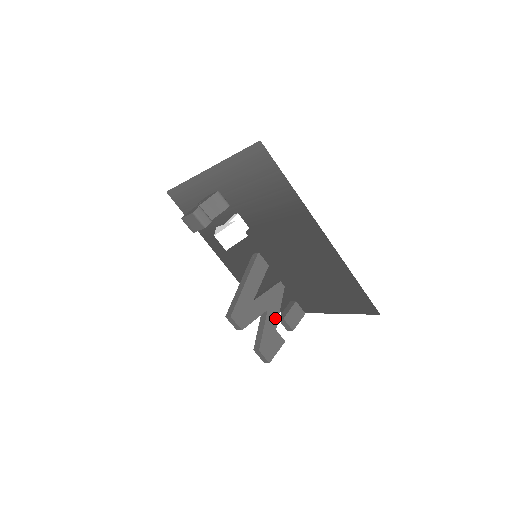
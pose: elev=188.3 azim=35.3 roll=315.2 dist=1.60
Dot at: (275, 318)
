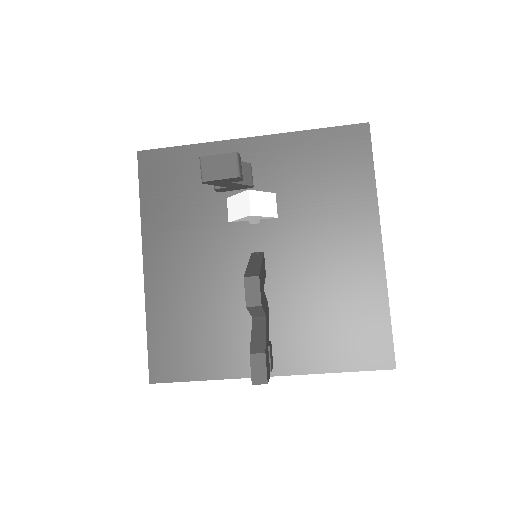
Dot at: (268, 335)
